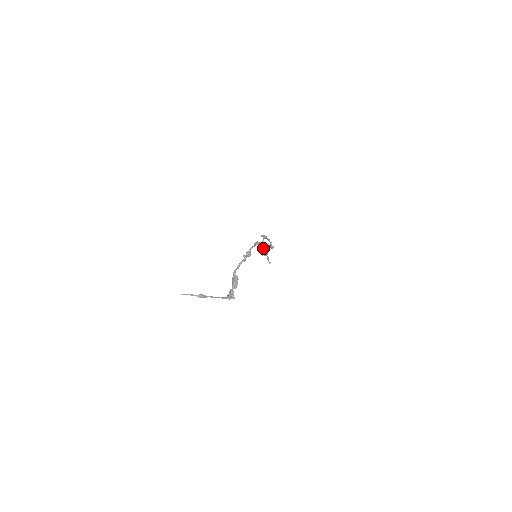
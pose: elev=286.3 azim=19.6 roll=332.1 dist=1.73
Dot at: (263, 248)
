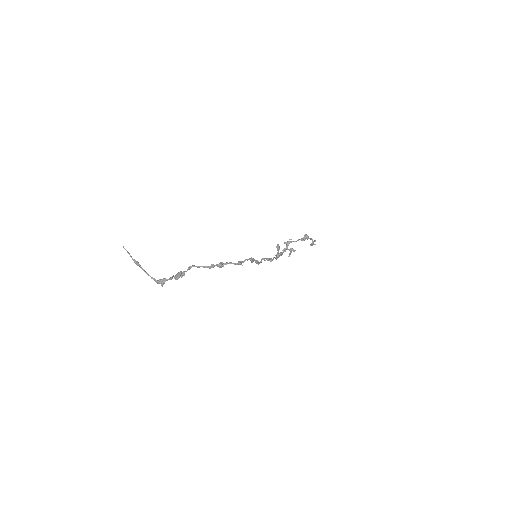
Dot at: (278, 252)
